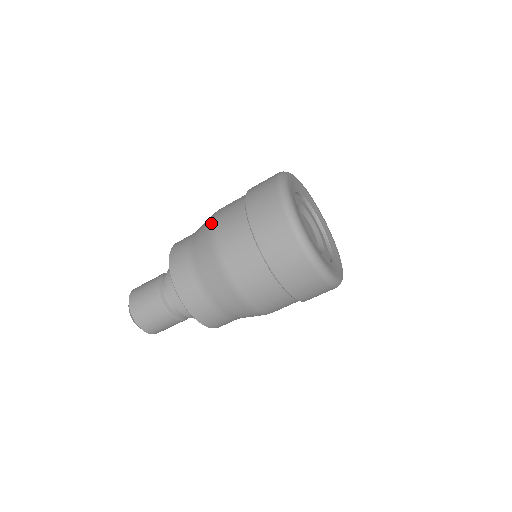
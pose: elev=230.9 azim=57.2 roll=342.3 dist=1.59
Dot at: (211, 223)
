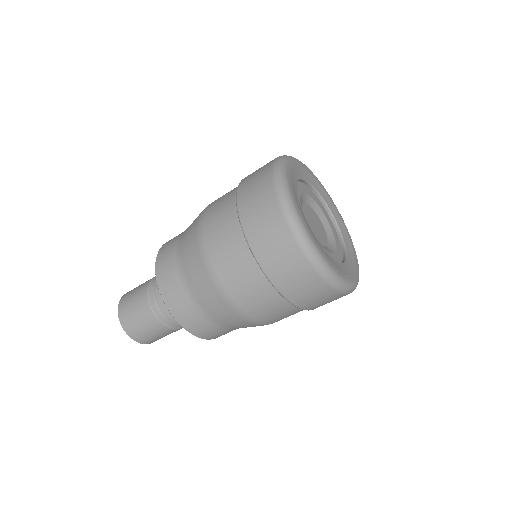
Dot at: (199, 227)
